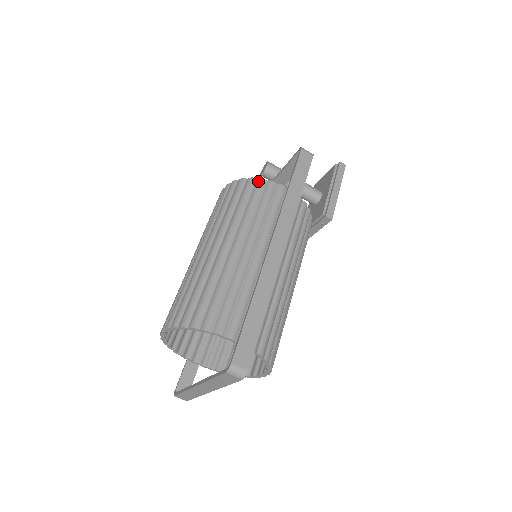
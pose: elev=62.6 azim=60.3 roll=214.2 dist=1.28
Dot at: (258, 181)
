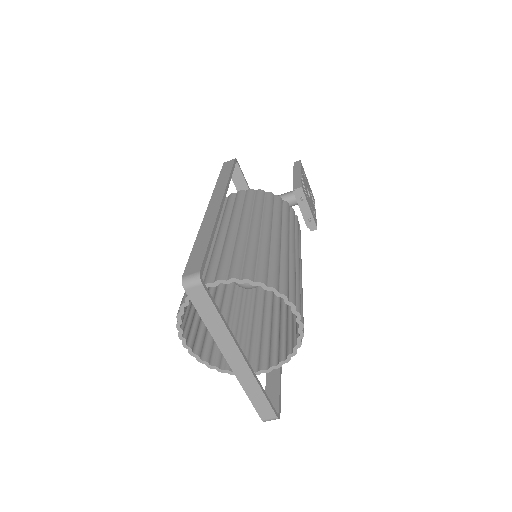
Dot at: occluded
